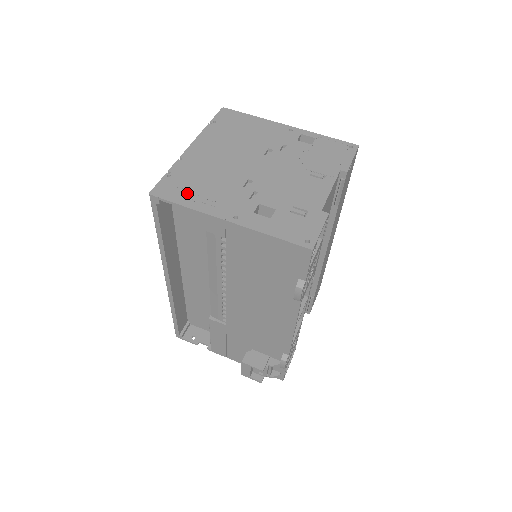
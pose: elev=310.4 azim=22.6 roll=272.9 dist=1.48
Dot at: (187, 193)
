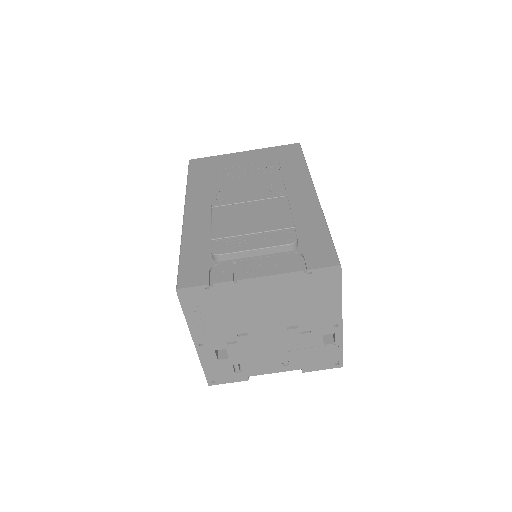
Dot at: (199, 310)
